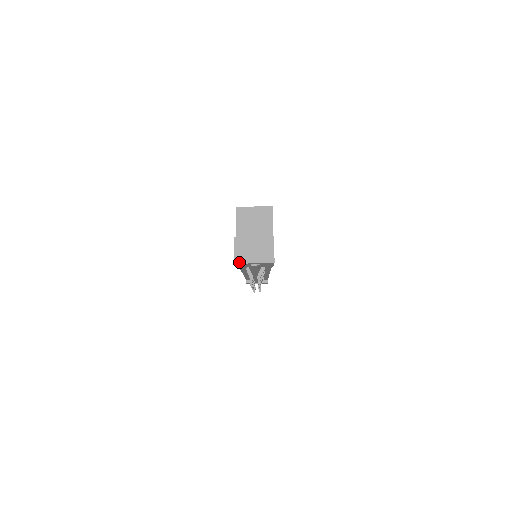
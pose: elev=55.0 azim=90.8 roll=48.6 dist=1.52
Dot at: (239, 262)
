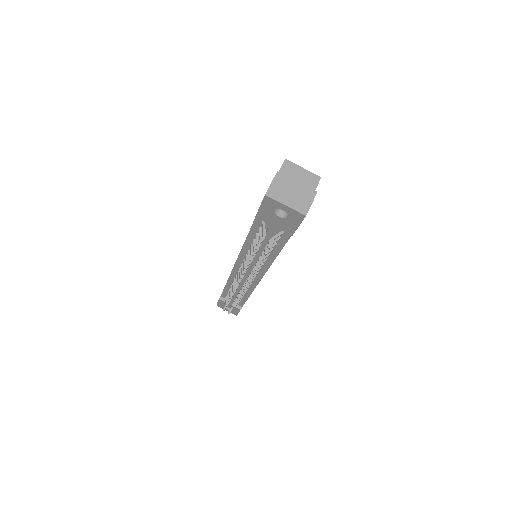
Dot at: (271, 196)
